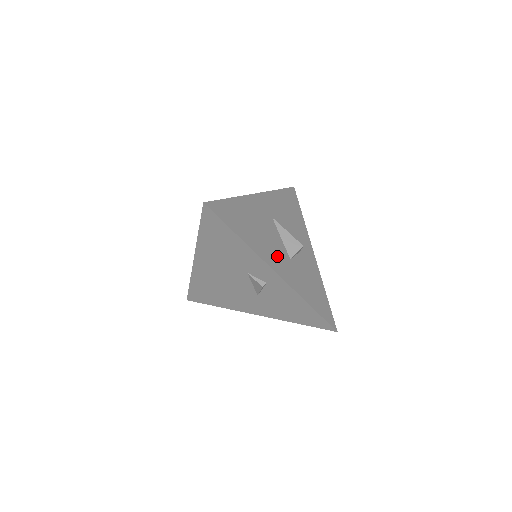
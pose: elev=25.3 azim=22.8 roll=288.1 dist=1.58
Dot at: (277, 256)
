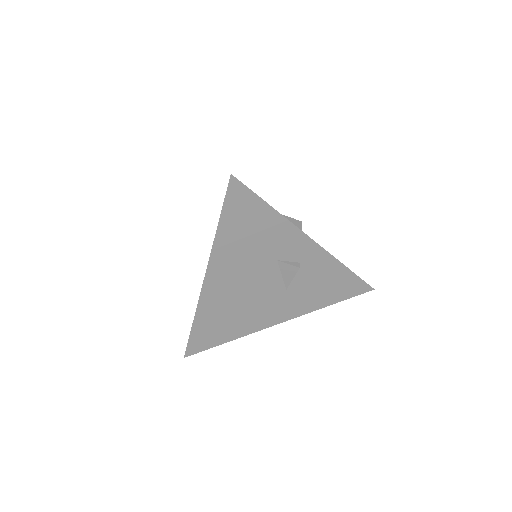
Dot at: occluded
